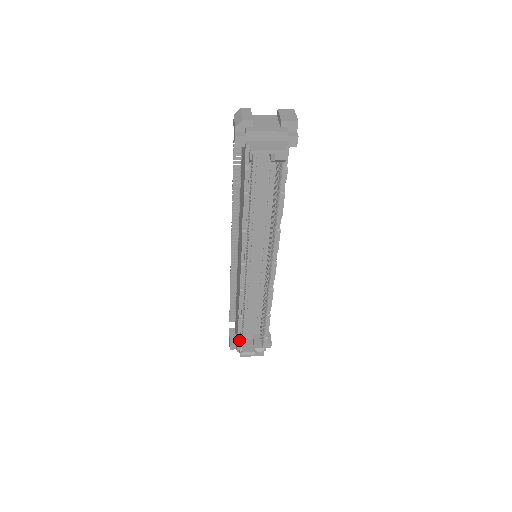
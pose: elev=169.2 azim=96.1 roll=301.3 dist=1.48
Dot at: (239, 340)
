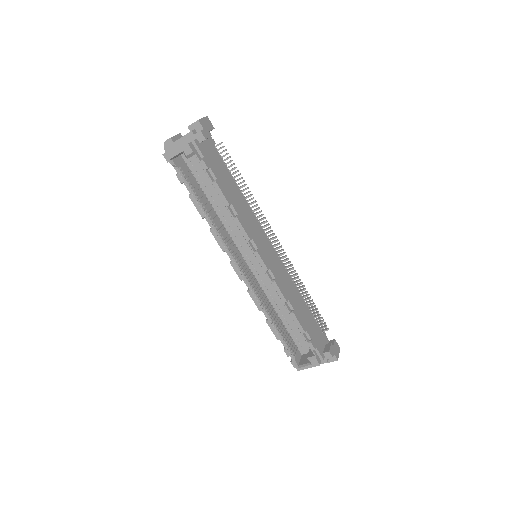
Dot at: (285, 350)
